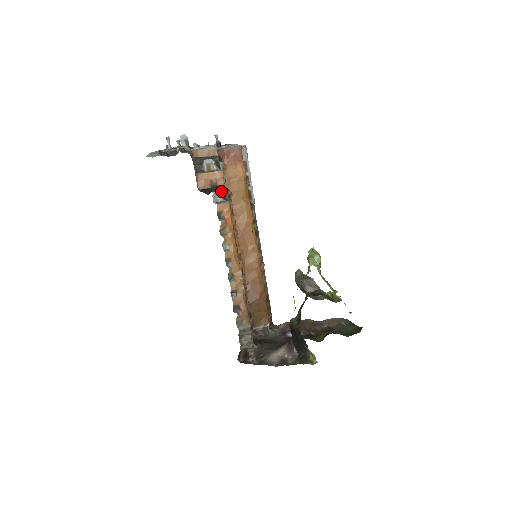
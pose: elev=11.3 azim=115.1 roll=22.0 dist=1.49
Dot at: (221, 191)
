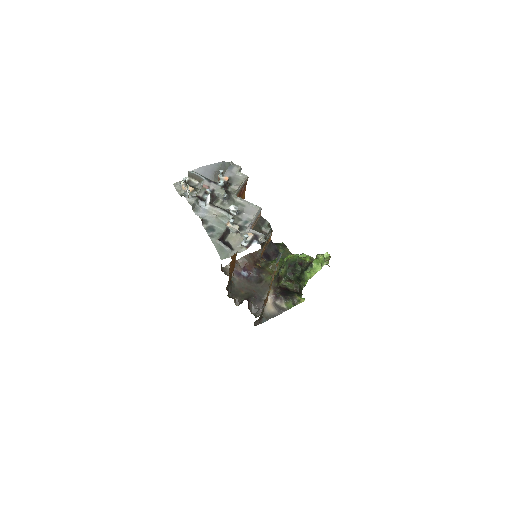
Dot at: (277, 250)
